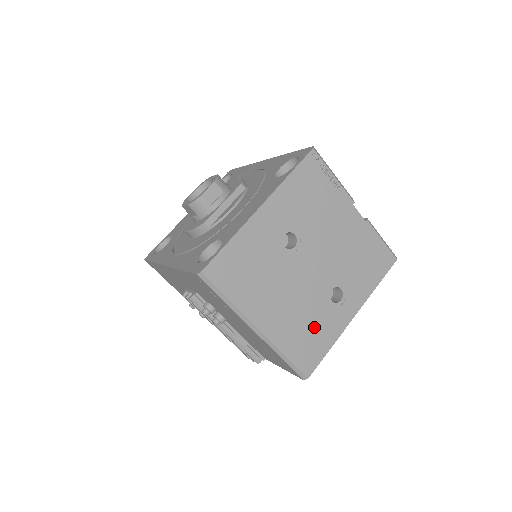
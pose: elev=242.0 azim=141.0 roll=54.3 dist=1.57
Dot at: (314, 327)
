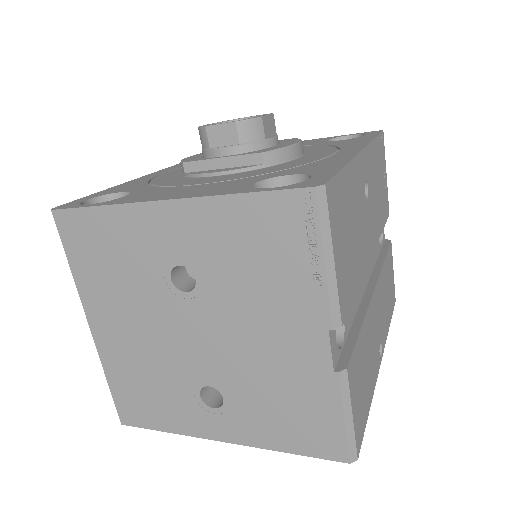
Dot at: (158, 393)
